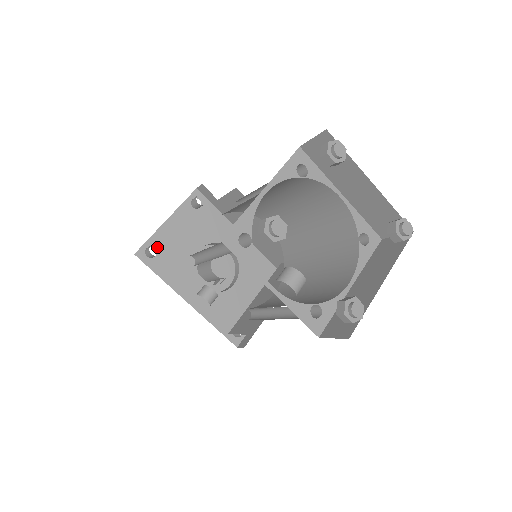
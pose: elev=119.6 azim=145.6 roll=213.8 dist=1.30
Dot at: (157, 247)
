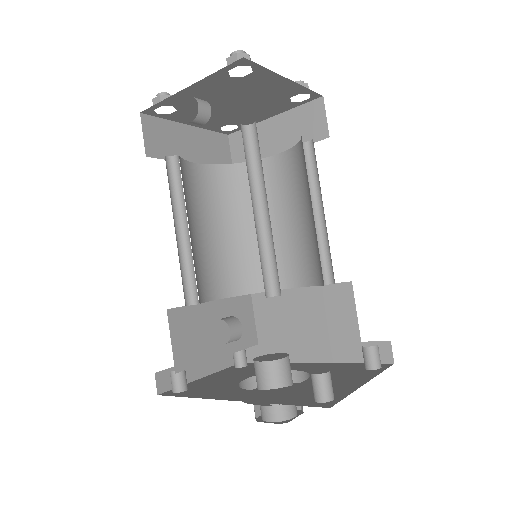
Dot at: (189, 388)
